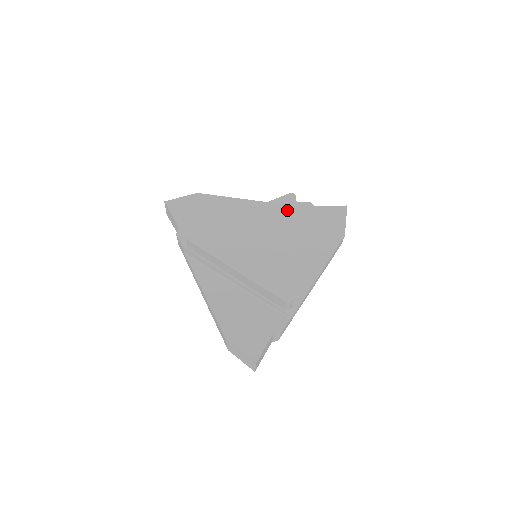
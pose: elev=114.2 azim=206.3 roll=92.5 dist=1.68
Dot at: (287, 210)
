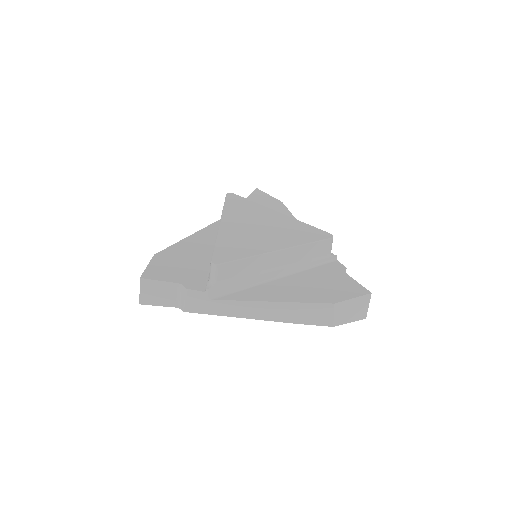
Dot at: (242, 202)
